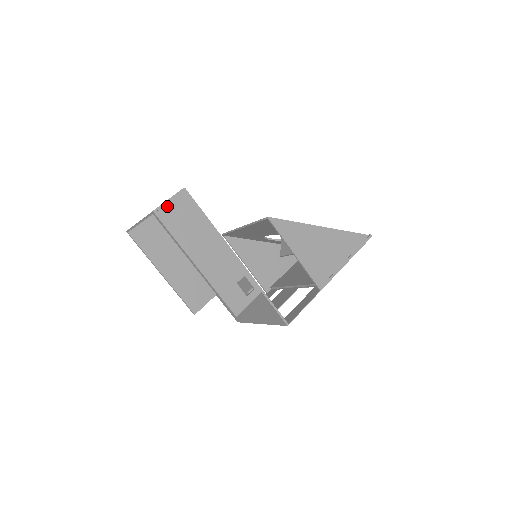
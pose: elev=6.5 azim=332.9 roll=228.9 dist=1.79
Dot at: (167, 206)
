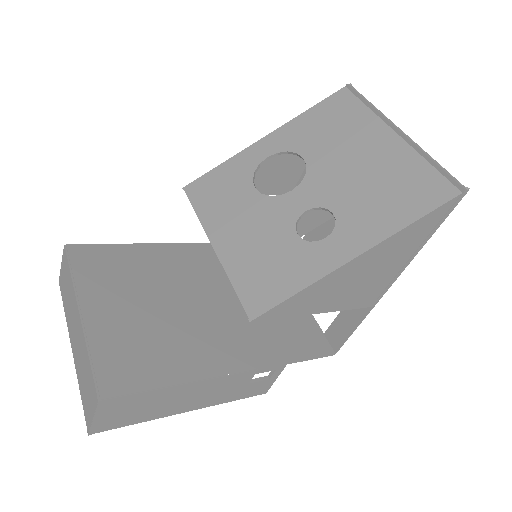
Dot at: (99, 422)
